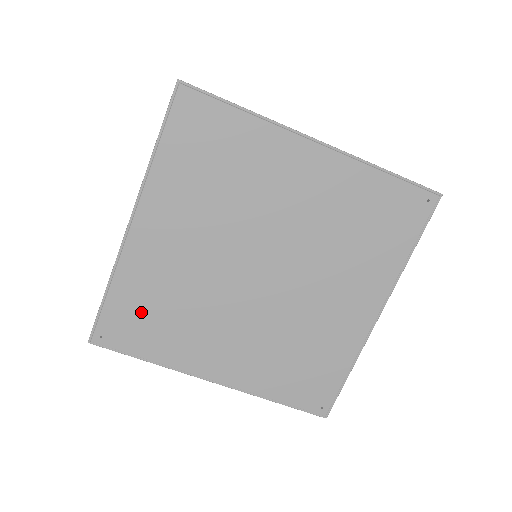
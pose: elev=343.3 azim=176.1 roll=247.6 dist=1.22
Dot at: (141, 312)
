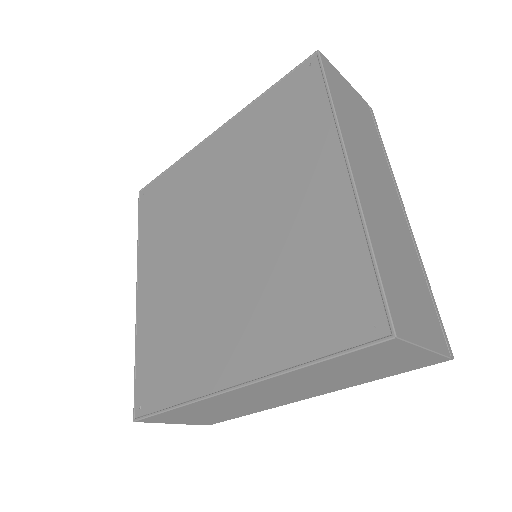
Dot at: (159, 357)
